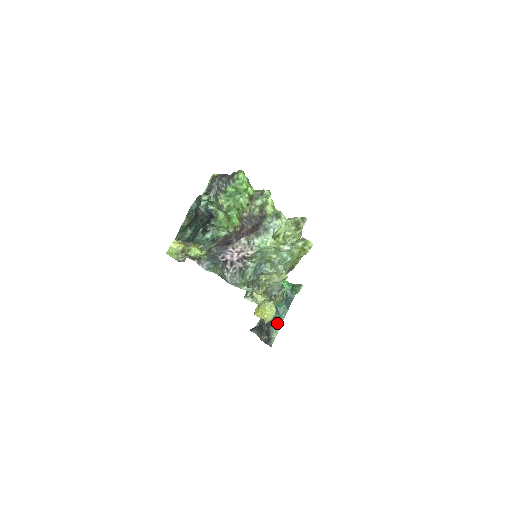
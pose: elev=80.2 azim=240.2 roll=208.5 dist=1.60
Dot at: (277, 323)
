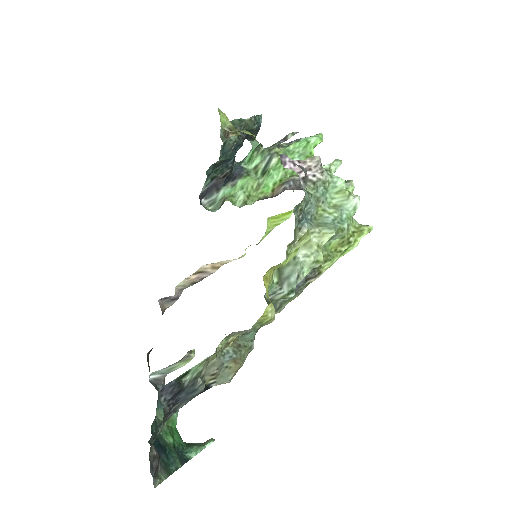
Dot at: (165, 467)
